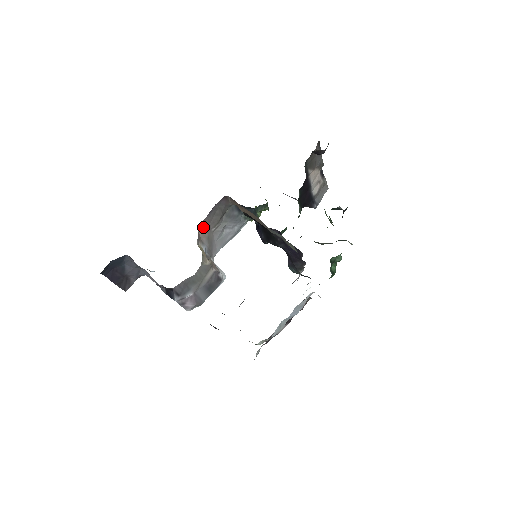
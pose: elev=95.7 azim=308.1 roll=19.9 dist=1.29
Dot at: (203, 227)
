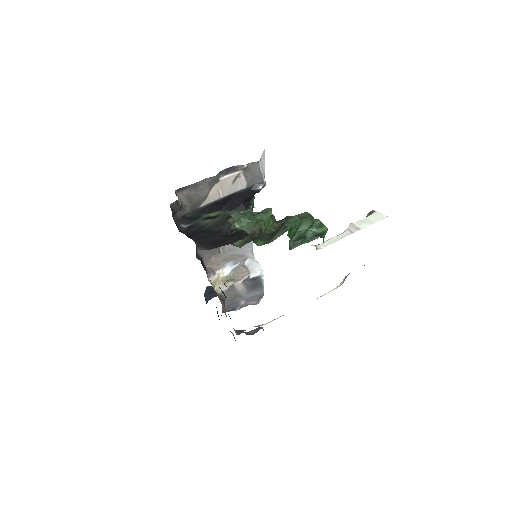
Dot at: (210, 262)
